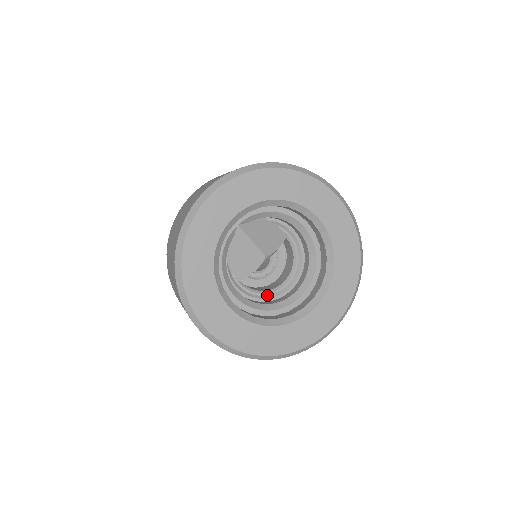
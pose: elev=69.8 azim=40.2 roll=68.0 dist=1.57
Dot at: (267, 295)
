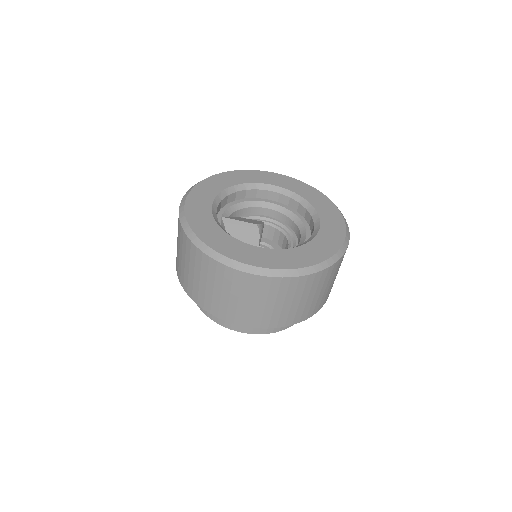
Dot at: occluded
